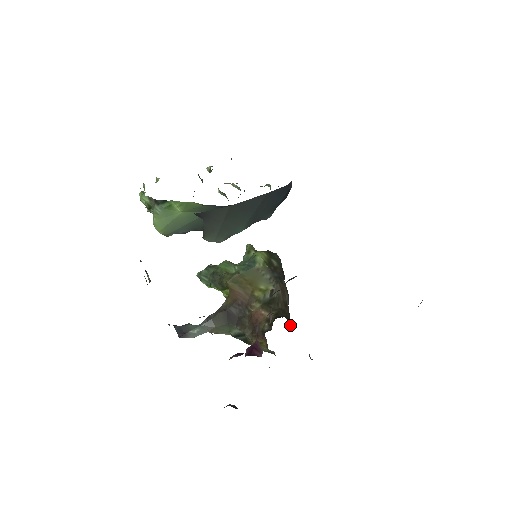
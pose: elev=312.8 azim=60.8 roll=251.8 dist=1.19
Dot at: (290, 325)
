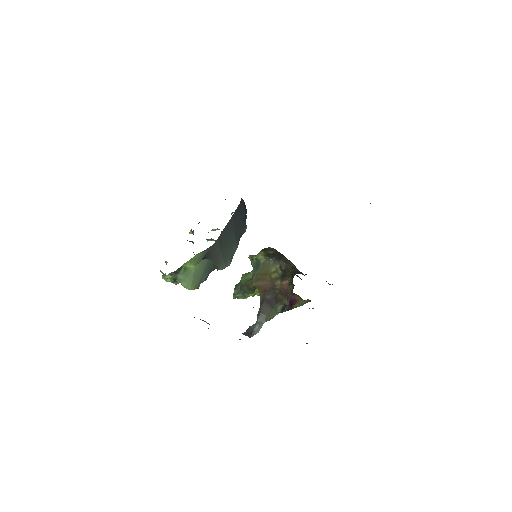
Dot at: occluded
